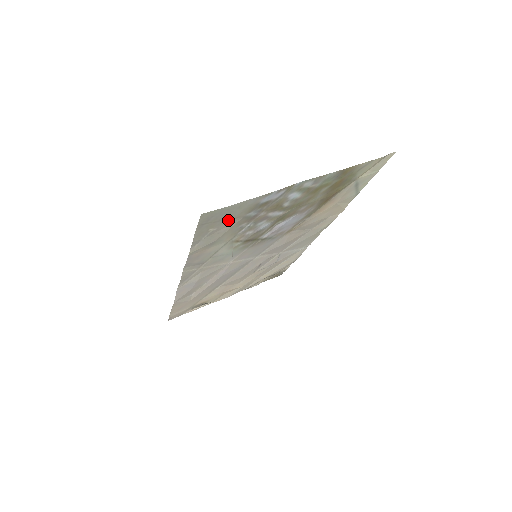
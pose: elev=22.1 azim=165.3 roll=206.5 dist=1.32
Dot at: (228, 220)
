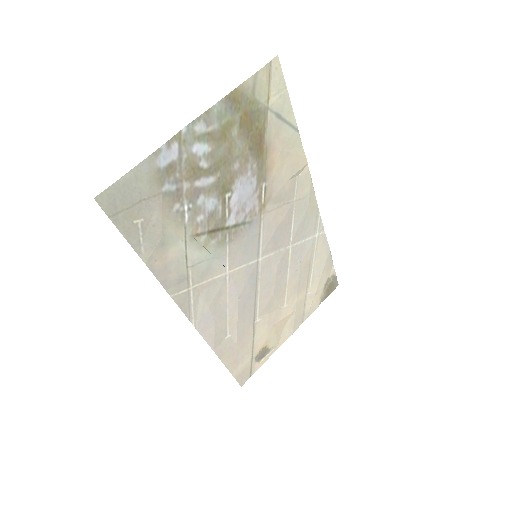
Dot at: (145, 203)
